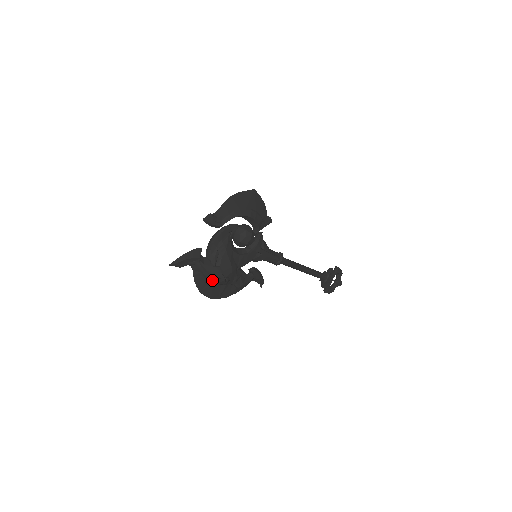
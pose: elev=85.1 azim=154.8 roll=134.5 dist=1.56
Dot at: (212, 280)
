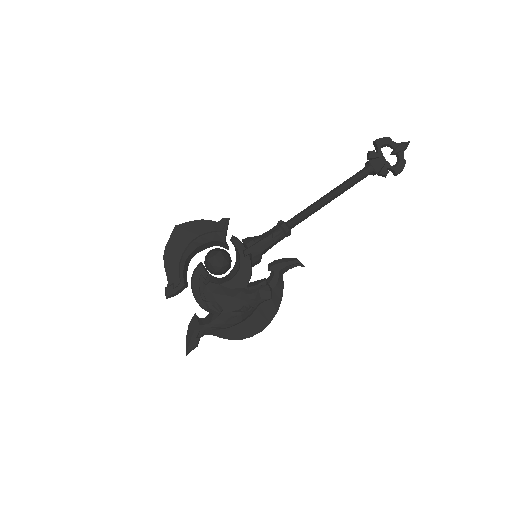
Dot at: (233, 324)
